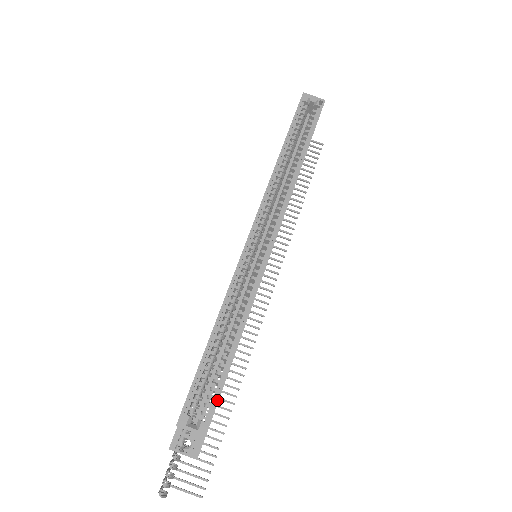
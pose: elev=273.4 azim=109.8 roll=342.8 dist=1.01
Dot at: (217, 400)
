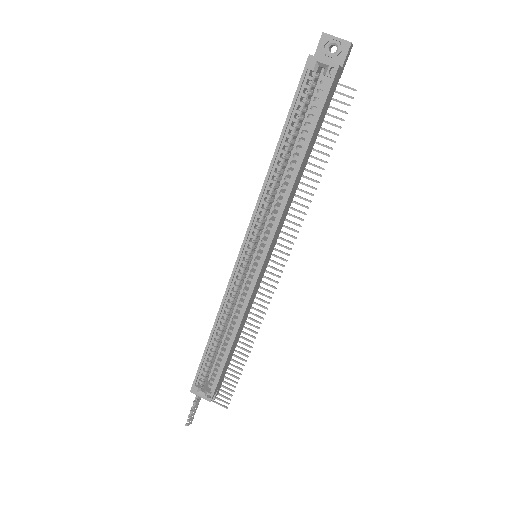
Dot at: (217, 381)
